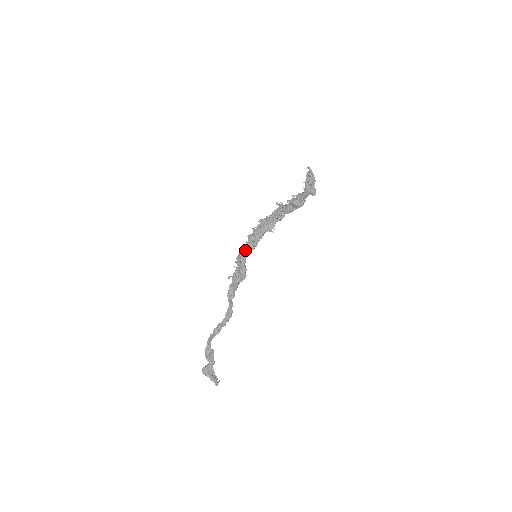
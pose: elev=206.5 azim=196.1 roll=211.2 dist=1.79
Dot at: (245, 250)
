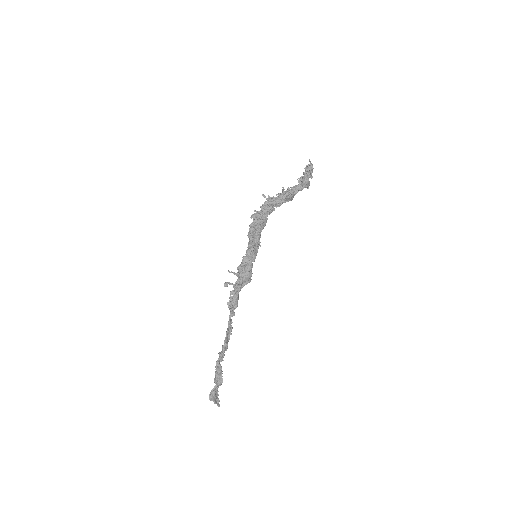
Dot at: (253, 252)
